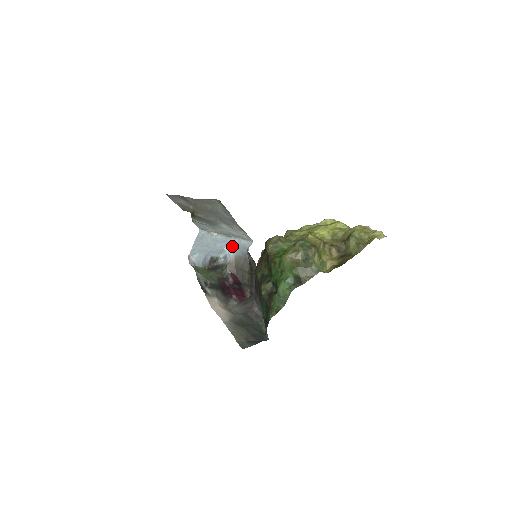
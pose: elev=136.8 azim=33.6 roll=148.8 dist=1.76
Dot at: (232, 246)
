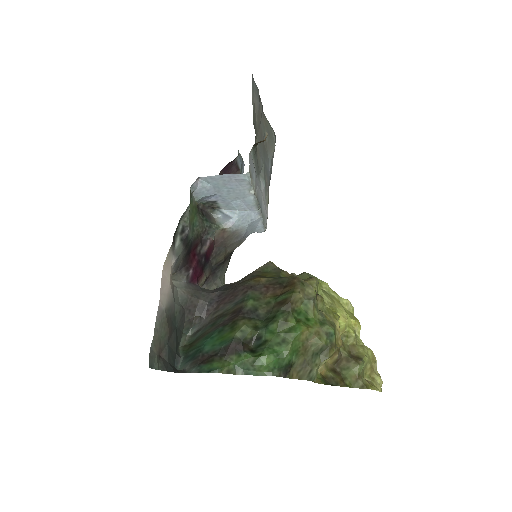
Dot at: (247, 217)
